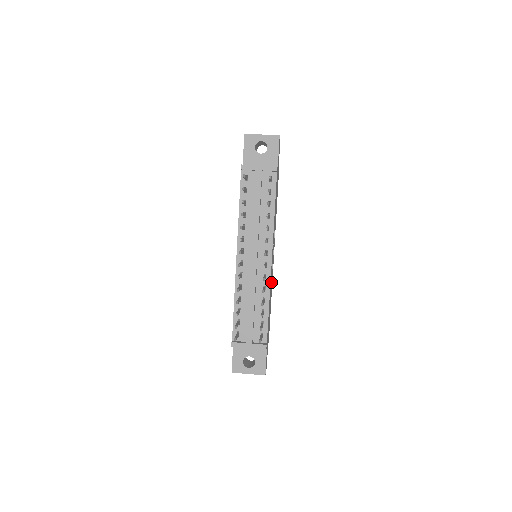
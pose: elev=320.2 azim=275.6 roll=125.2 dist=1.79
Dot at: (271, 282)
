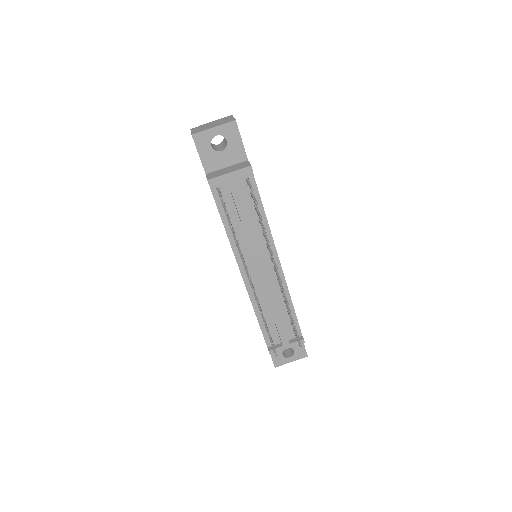
Dot at: occluded
